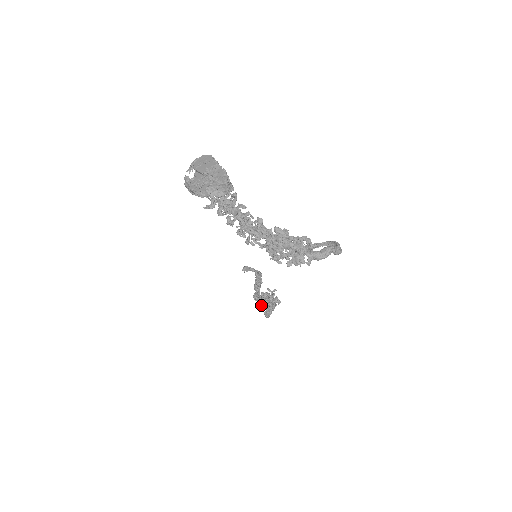
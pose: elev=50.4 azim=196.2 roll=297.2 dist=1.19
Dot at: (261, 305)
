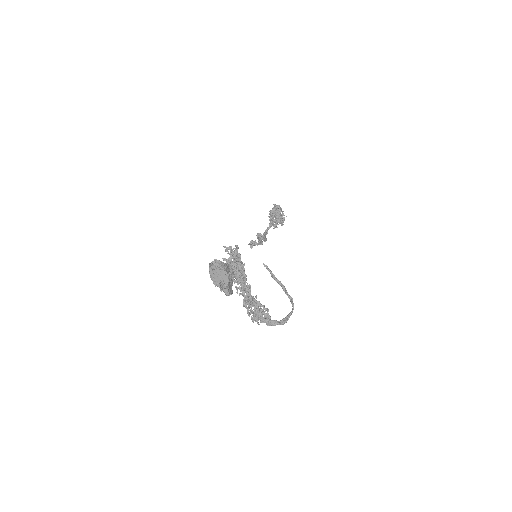
Dot at: occluded
